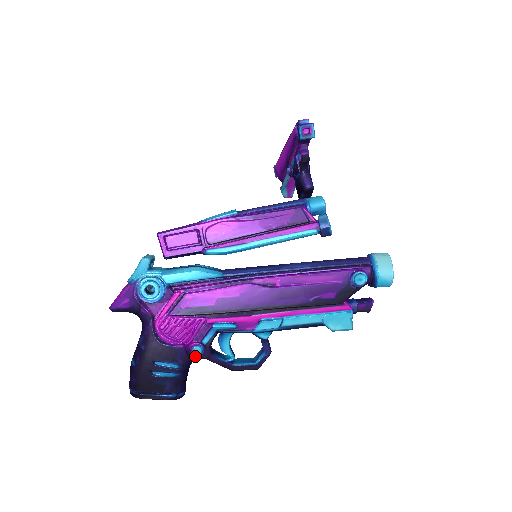
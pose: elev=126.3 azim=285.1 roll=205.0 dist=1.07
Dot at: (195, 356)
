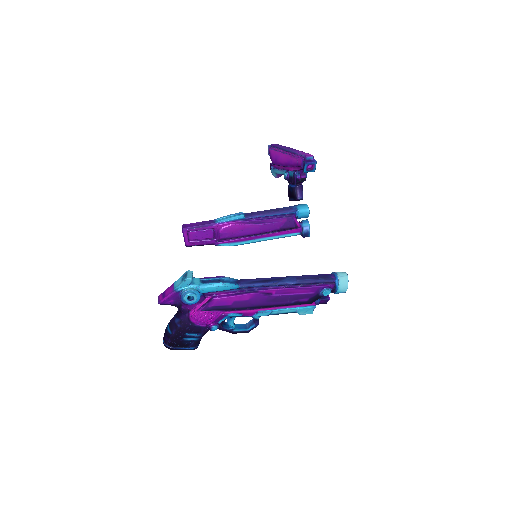
Dot at: occluded
